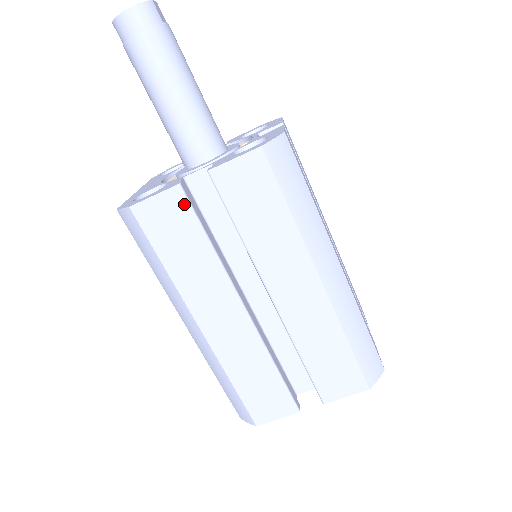
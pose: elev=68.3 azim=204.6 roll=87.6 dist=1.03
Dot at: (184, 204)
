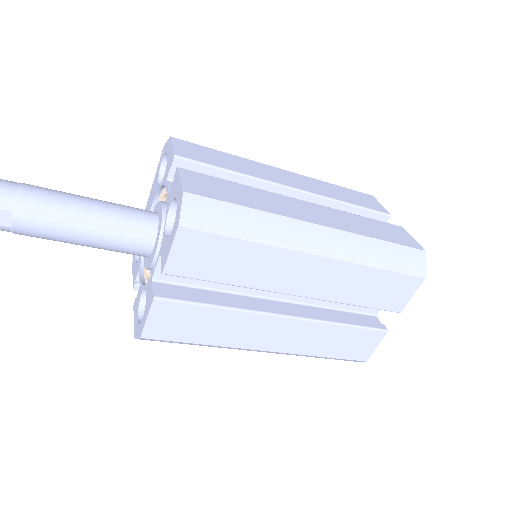
Dot at: occluded
